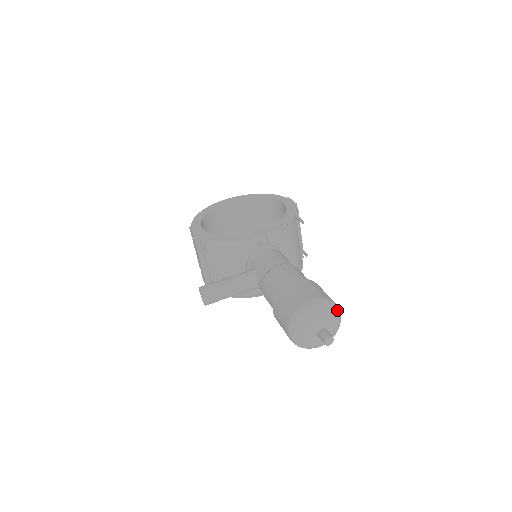
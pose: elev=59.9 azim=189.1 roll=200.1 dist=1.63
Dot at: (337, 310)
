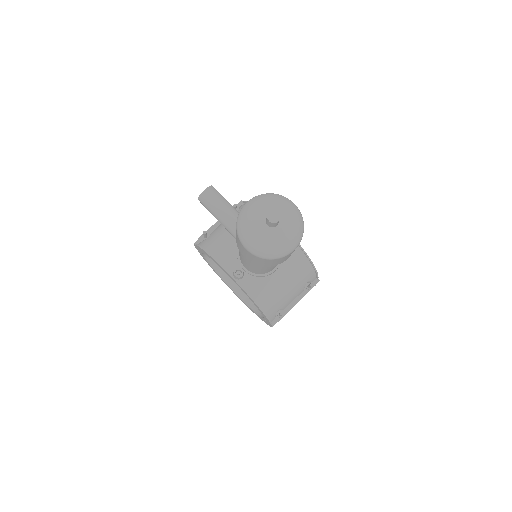
Dot at: (300, 234)
